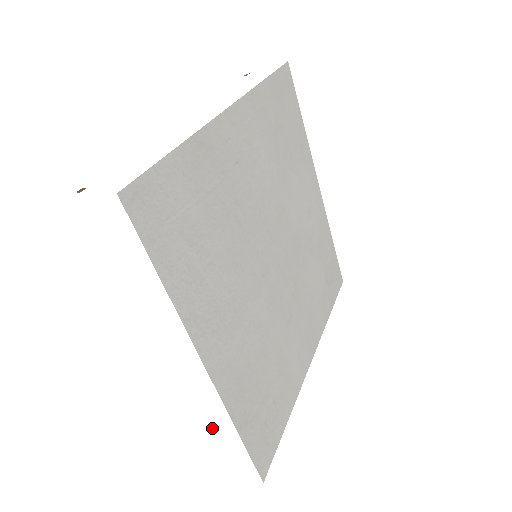
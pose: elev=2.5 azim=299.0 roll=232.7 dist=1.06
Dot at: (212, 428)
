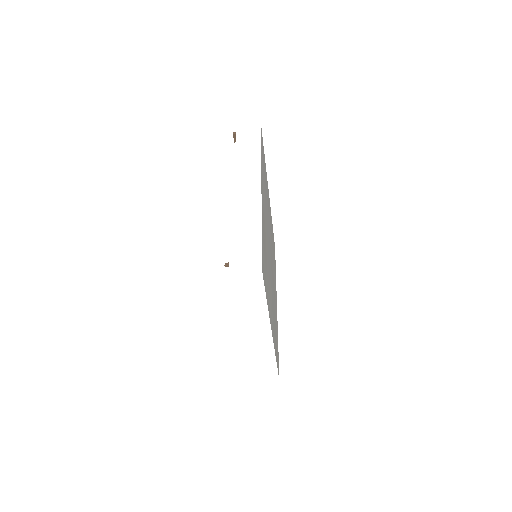
Dot at: (259, 361)
